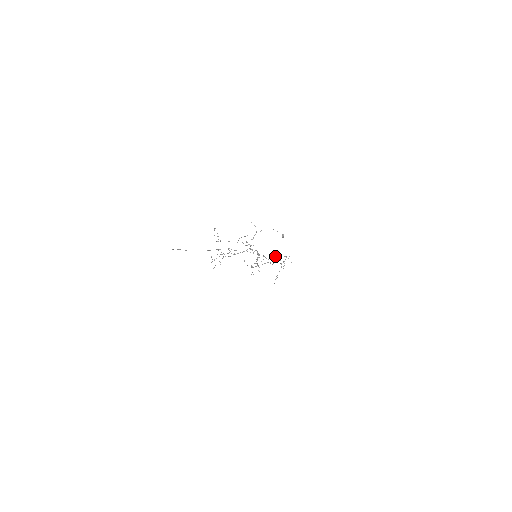
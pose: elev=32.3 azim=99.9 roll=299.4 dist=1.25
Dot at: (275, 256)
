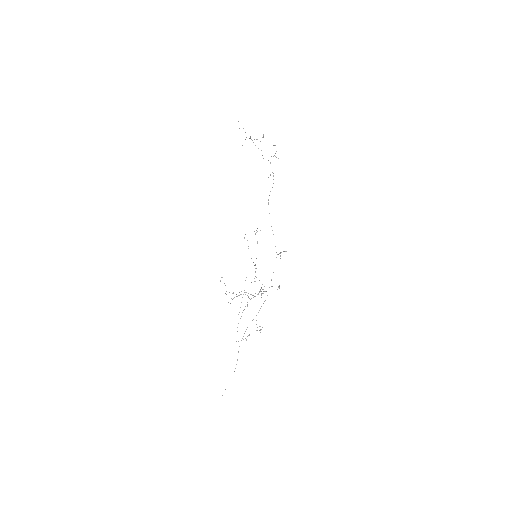
Dot at: occluded
